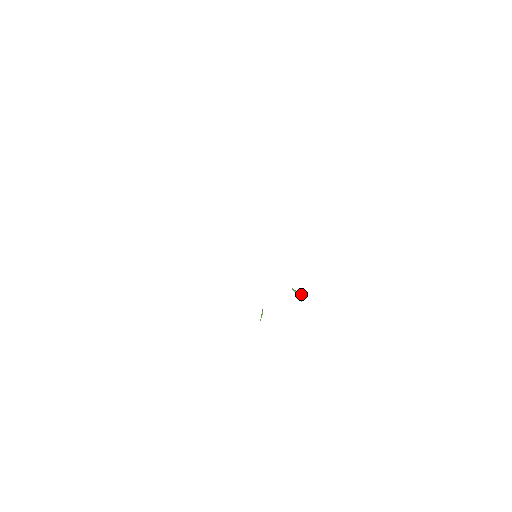
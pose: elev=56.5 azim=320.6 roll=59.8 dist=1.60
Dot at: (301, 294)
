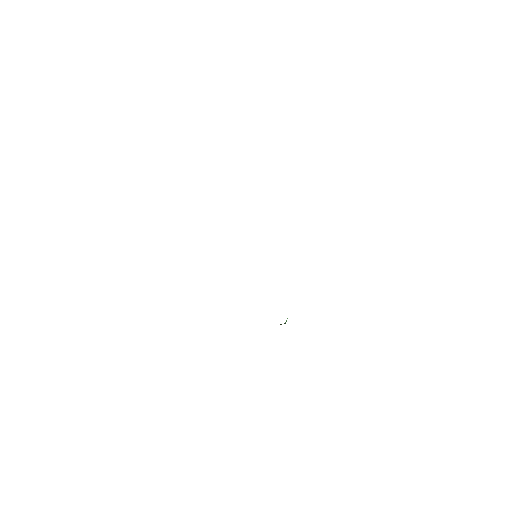
Dot at: occluded
